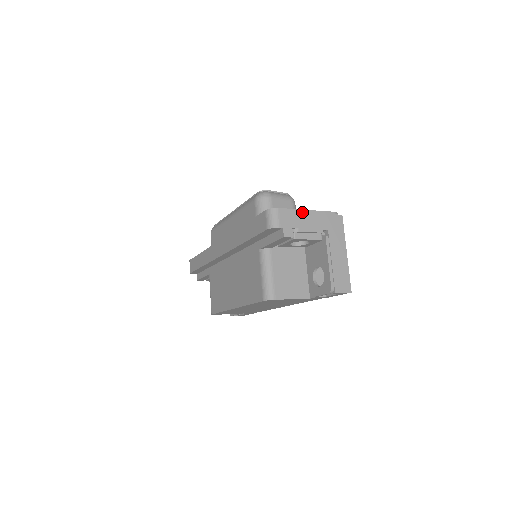
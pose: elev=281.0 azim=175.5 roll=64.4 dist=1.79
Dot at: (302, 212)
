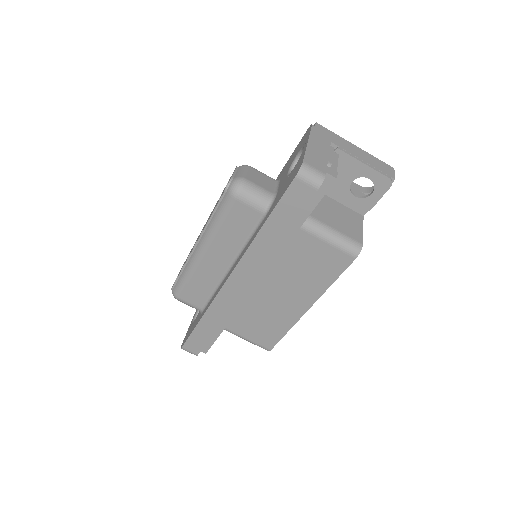
Dot at: (310, 147)
